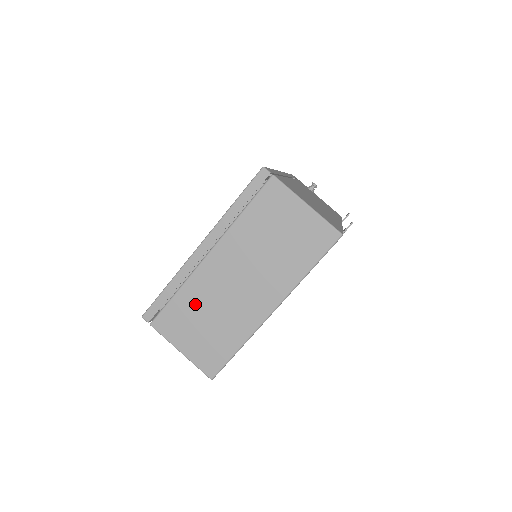
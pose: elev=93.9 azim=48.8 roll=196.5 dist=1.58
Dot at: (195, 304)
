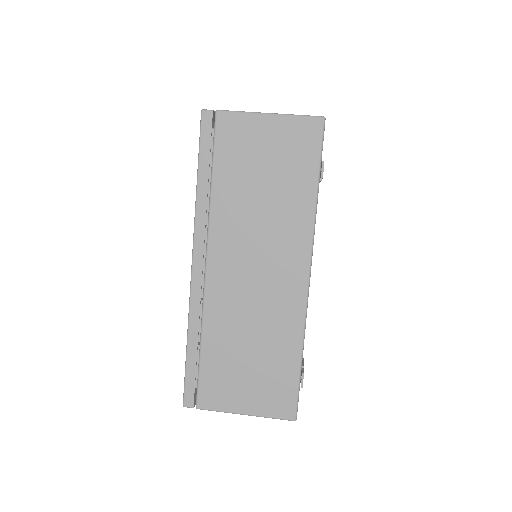
Dot at: occluded
